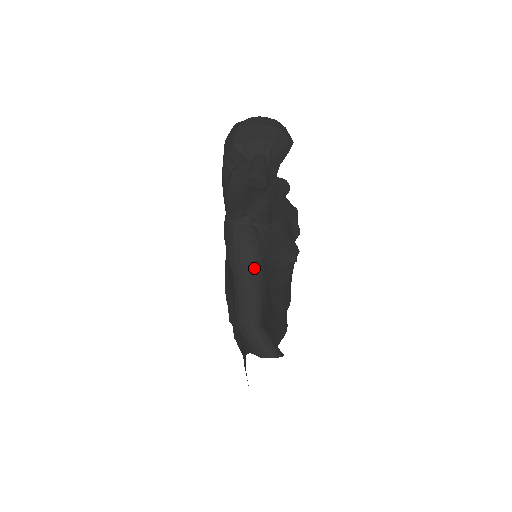
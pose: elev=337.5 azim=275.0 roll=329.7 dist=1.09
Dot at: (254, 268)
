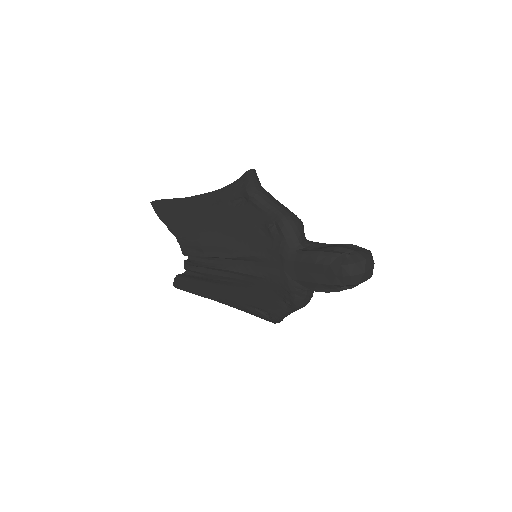
Dot at: occluded
